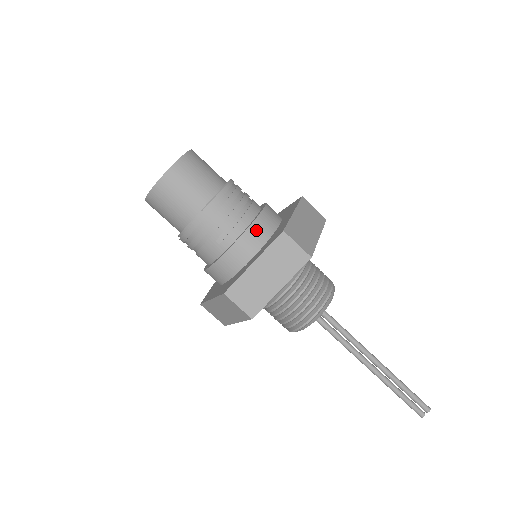
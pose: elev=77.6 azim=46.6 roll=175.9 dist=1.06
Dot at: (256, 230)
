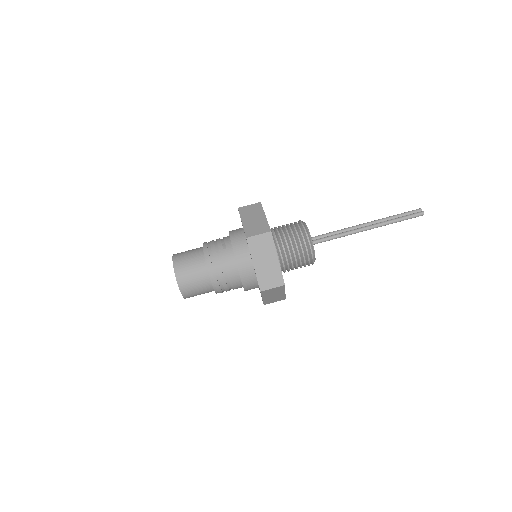
Dot at: (233, 231)
